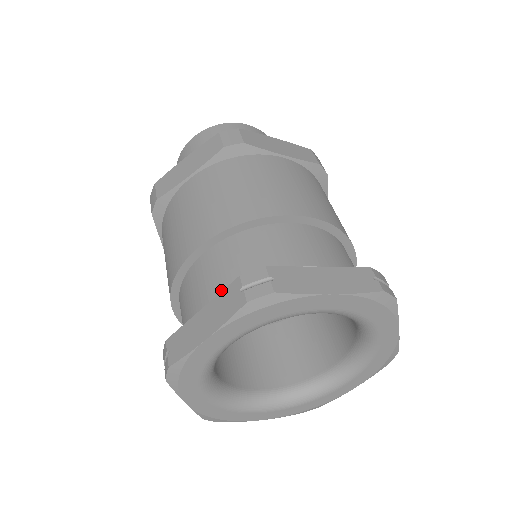
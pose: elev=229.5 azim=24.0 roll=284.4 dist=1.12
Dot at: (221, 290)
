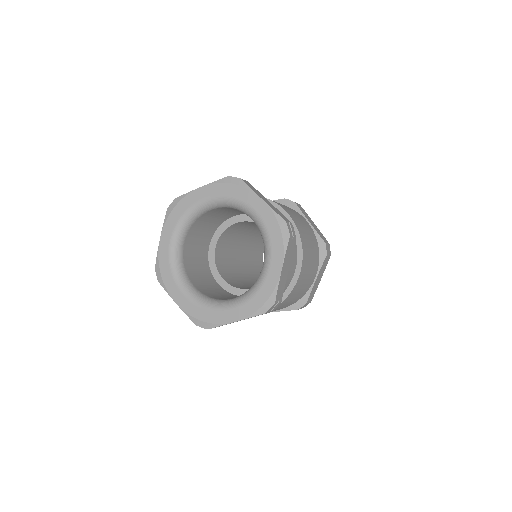
Dot at: occluded
